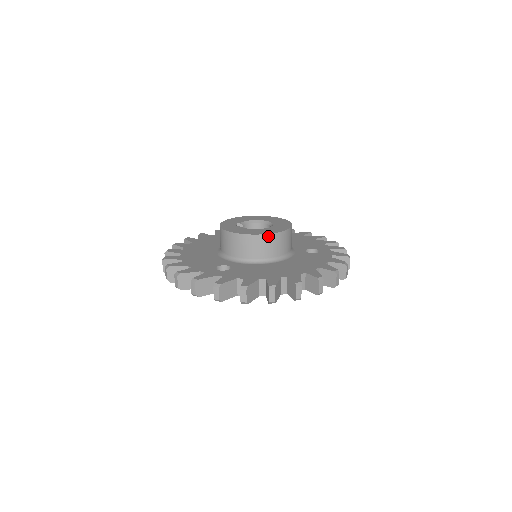
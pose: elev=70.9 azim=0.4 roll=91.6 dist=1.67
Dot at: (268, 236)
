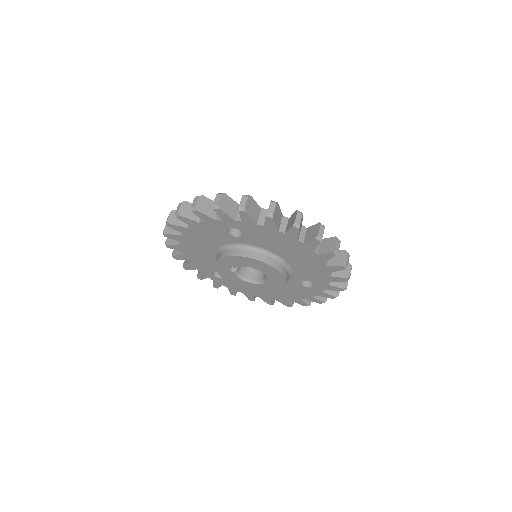
Dot at: occluded
